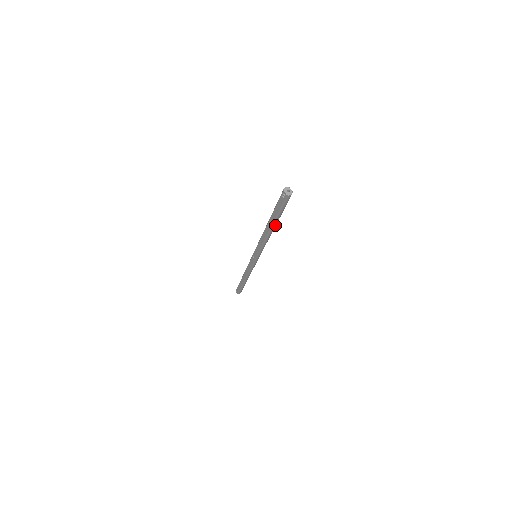
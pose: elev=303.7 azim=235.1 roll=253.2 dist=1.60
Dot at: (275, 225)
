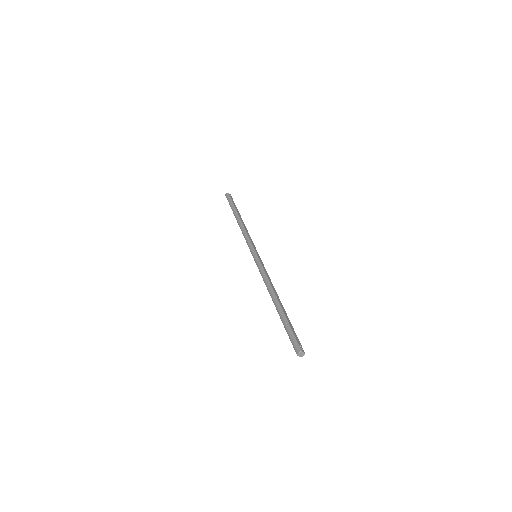
Dot at: occluded
